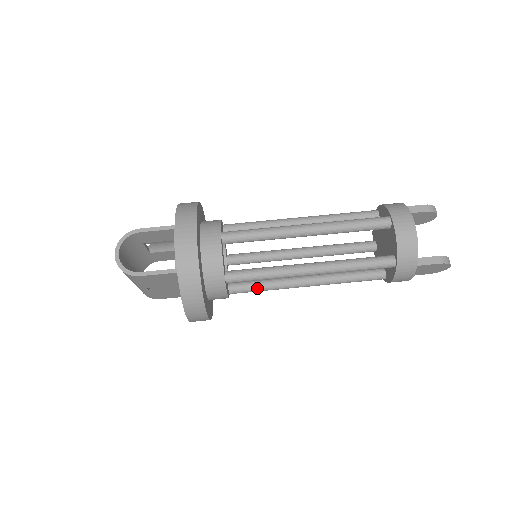
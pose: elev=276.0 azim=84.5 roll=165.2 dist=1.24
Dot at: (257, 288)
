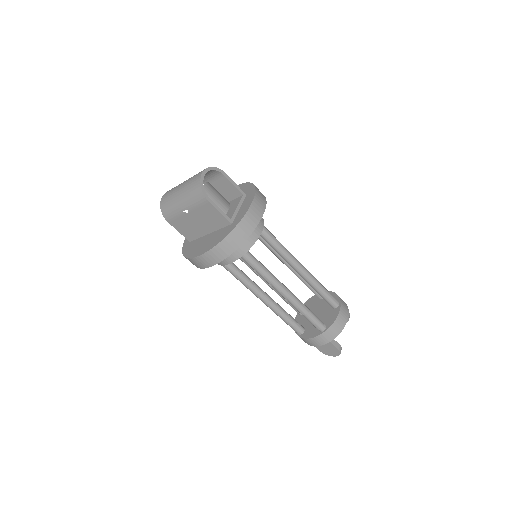
Dot at: (239, 275)
